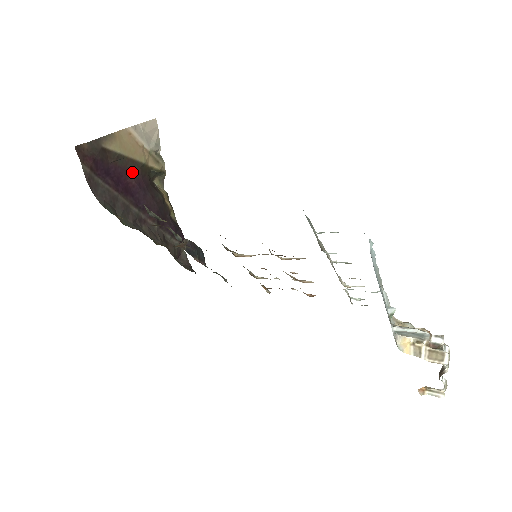
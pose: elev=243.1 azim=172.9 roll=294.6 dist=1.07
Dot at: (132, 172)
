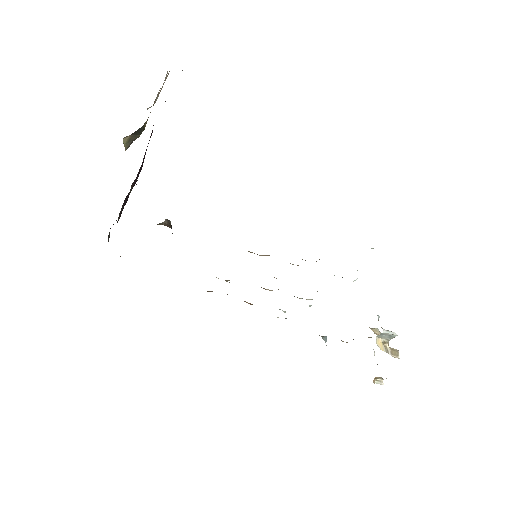
Dot at: occluded
